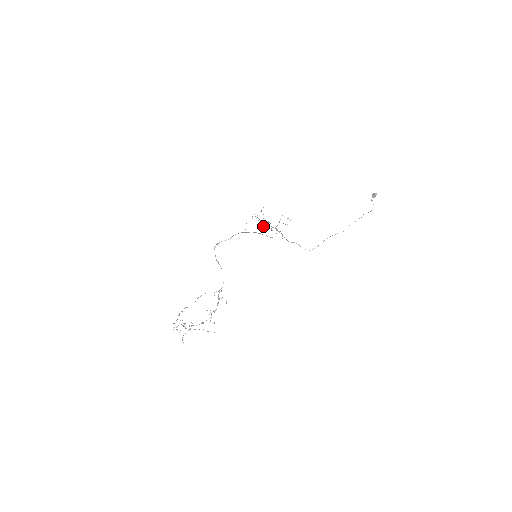
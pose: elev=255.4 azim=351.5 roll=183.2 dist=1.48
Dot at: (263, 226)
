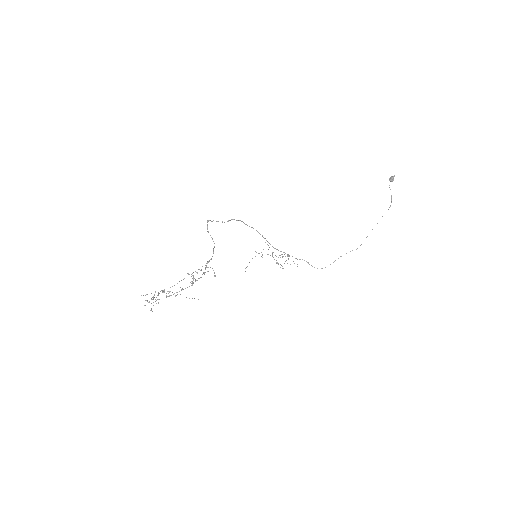
Dot at: occluded
